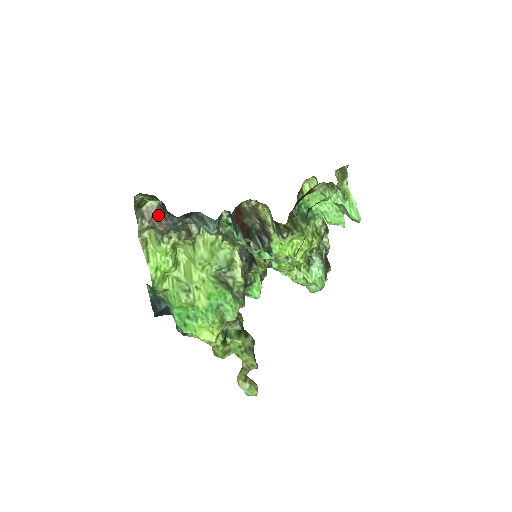
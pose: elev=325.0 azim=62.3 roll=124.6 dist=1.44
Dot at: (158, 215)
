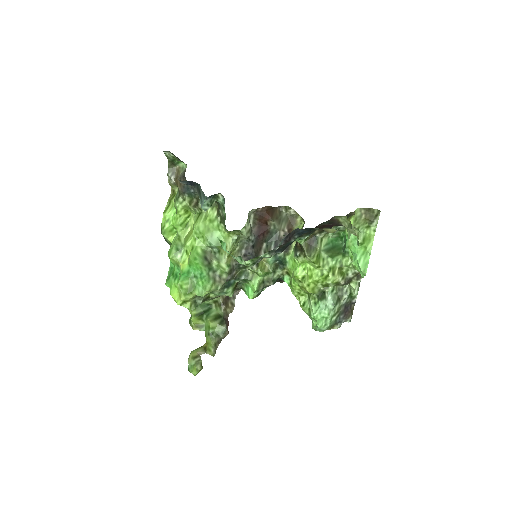
Dot at: (181, 176)
